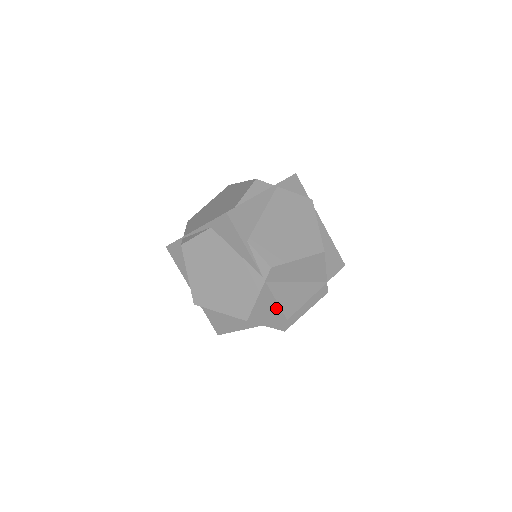
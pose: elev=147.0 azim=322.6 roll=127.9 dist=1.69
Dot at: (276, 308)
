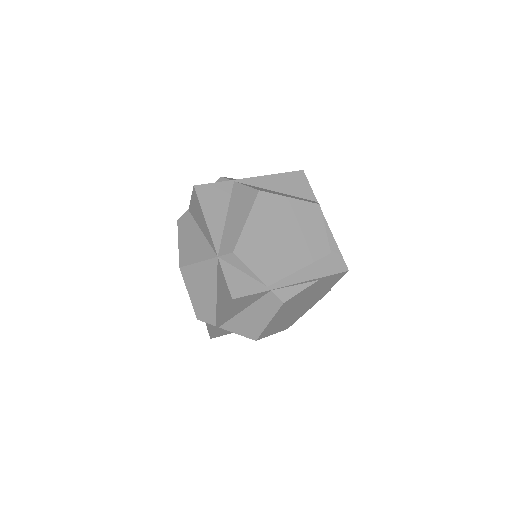
Dot at: occluded
